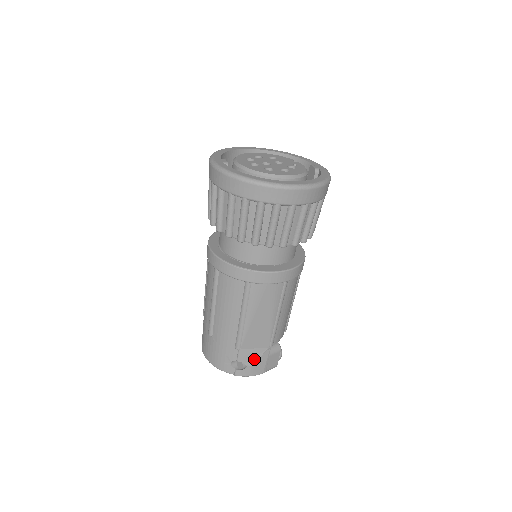
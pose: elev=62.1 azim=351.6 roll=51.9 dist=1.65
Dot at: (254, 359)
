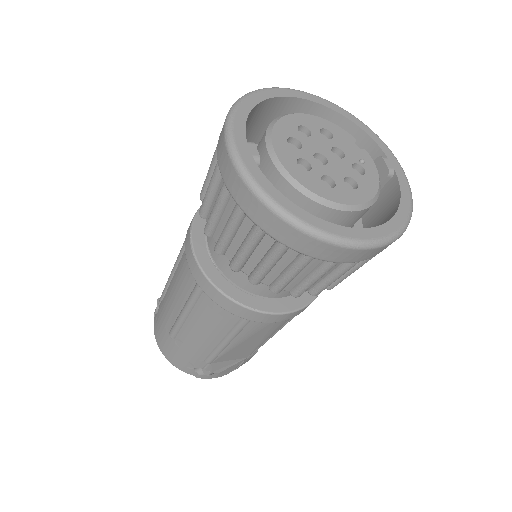
Dot at: (225, 367)
